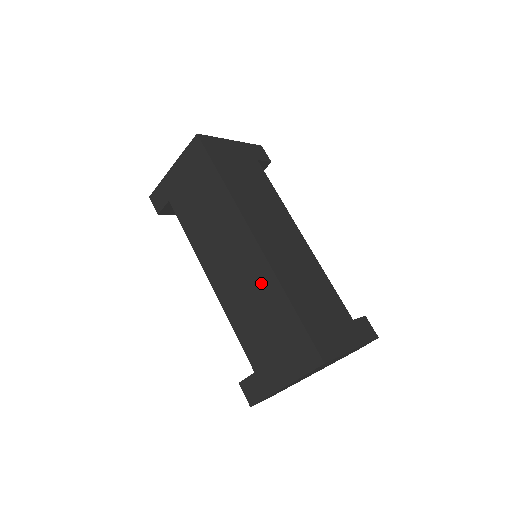
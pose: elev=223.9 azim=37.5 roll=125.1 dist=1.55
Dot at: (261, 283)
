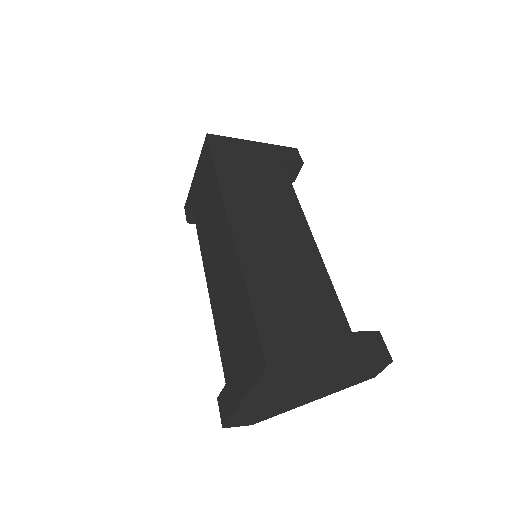
Dot at: (232, 276)
